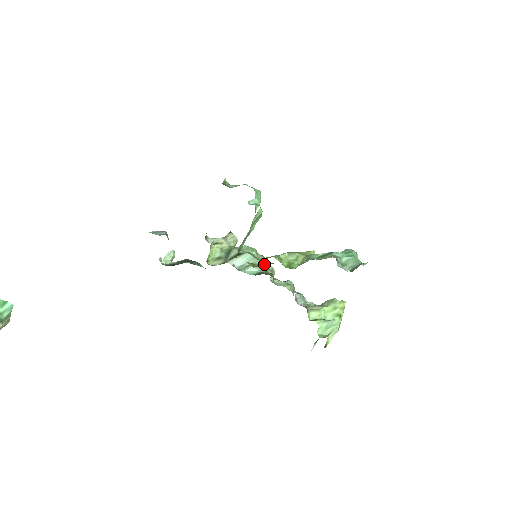
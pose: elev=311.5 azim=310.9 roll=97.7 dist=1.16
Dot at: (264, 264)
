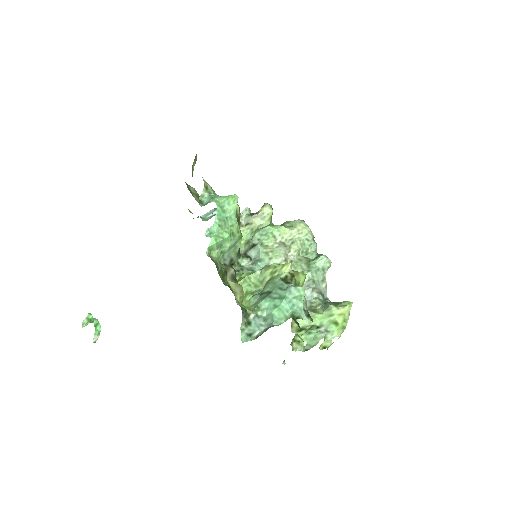
Dot at: occluded
